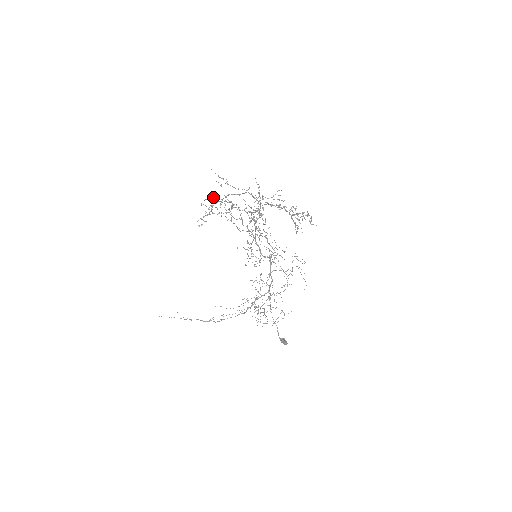
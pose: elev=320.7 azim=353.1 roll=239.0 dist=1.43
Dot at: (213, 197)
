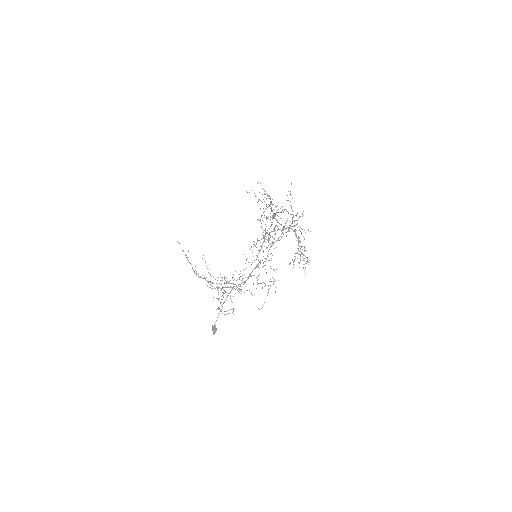
Dot at: (280, 208)
